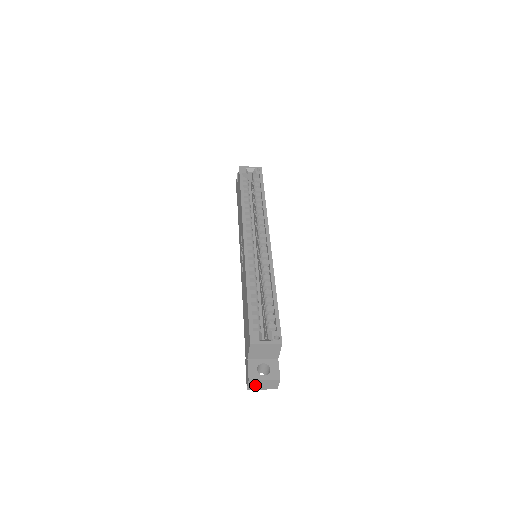
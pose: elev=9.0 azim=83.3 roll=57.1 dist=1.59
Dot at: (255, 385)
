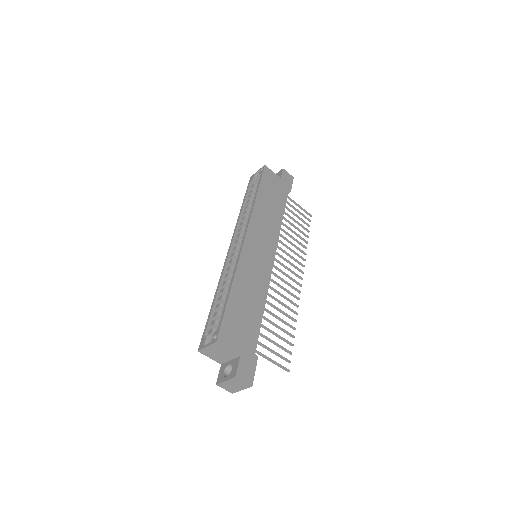
Dot at: (230, 388)
